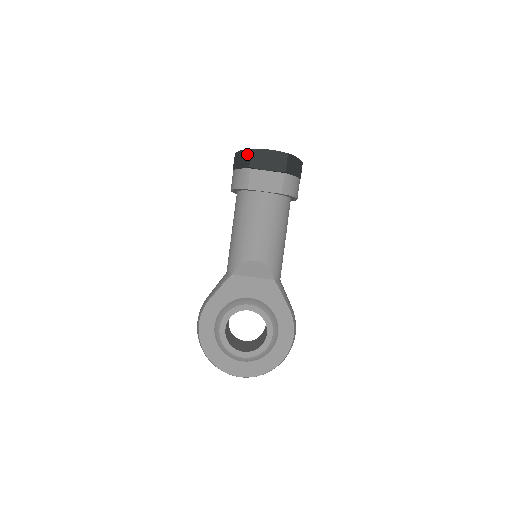
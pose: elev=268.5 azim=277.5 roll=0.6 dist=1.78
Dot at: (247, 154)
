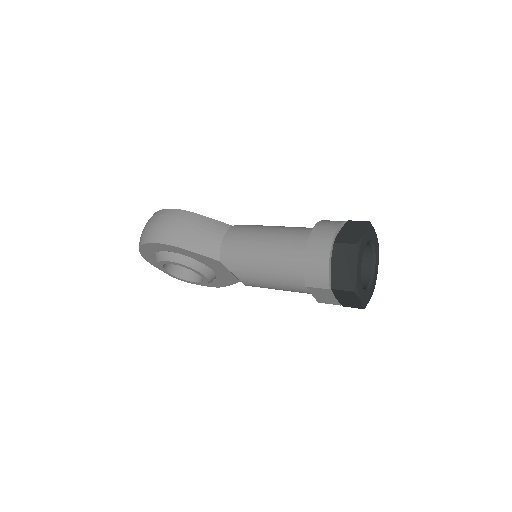
Dot at: (348, 281)
